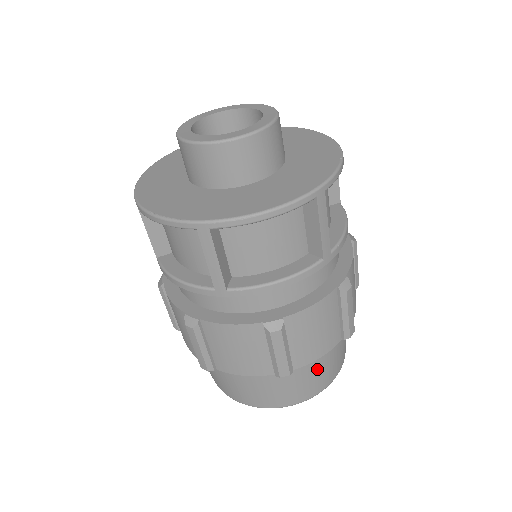
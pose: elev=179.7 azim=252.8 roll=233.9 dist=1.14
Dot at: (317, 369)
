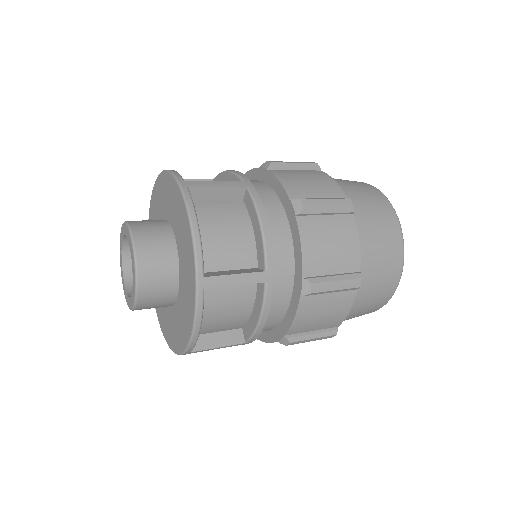
Dot at: occluded
